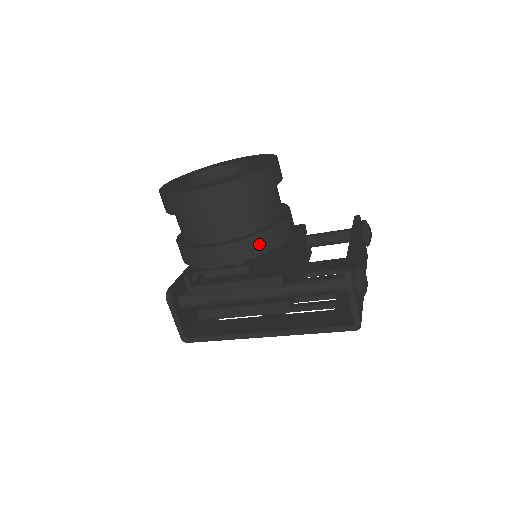
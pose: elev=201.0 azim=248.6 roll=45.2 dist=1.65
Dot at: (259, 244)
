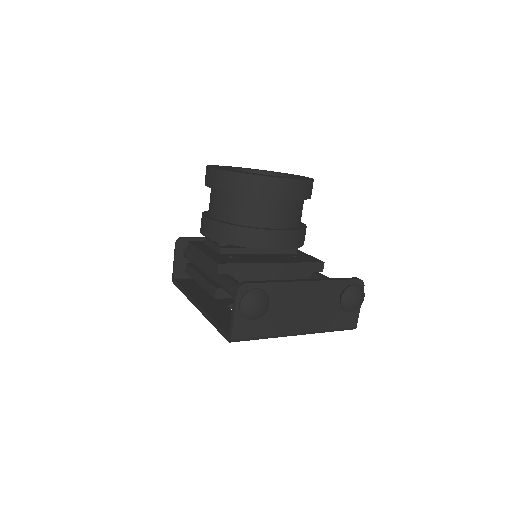
Dot at: (231, 234)
